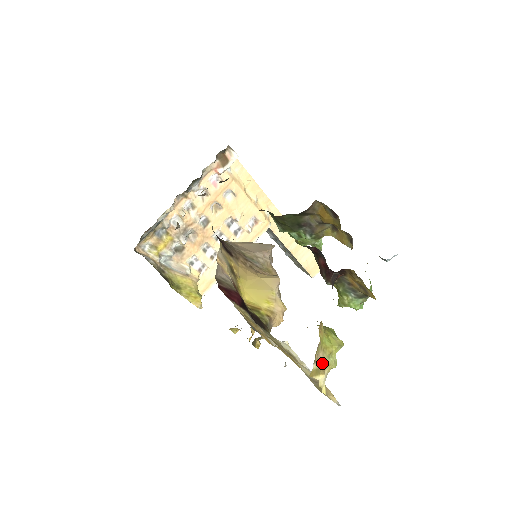
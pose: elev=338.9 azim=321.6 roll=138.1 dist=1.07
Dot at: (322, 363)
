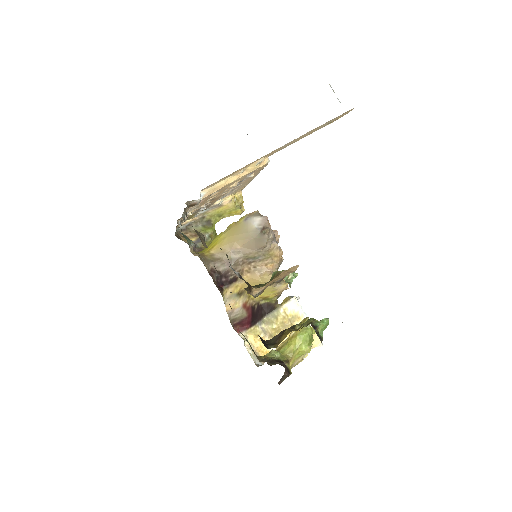
Dot at: (298, 361)
